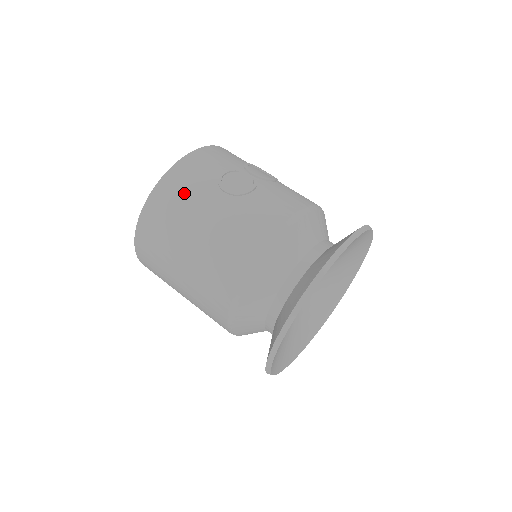
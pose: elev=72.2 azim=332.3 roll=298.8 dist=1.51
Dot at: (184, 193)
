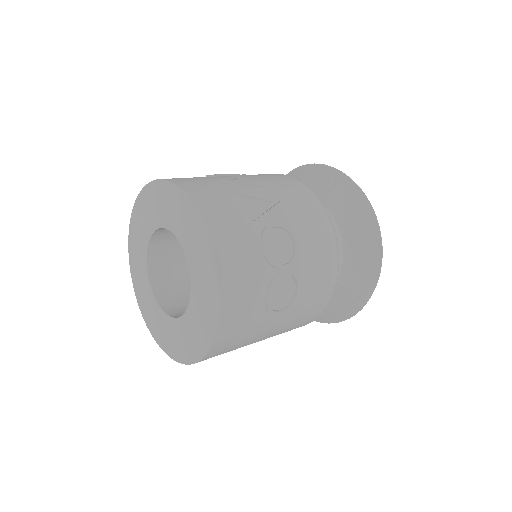
Dot at: (240, 341)
